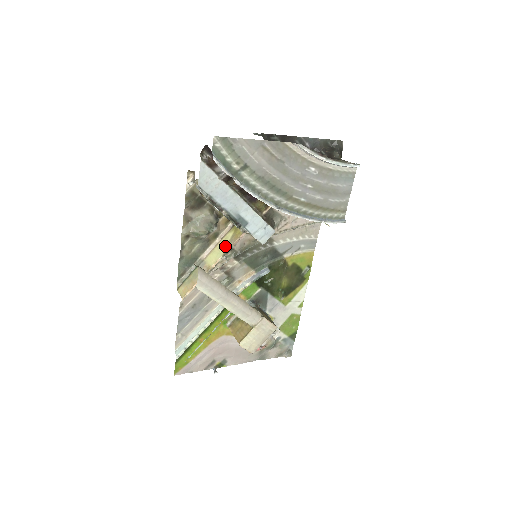
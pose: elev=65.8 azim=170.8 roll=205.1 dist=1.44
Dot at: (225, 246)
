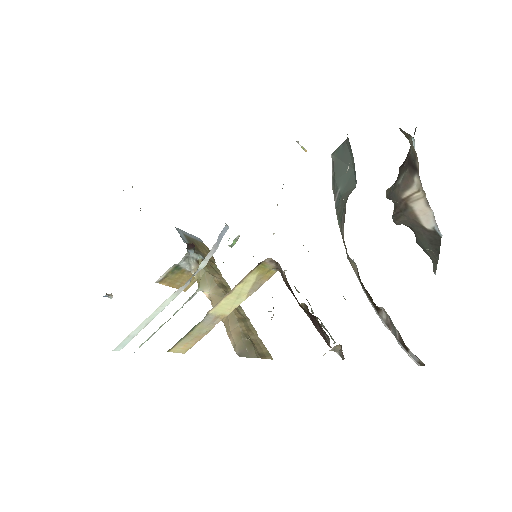
Dot at: (248, 291)
